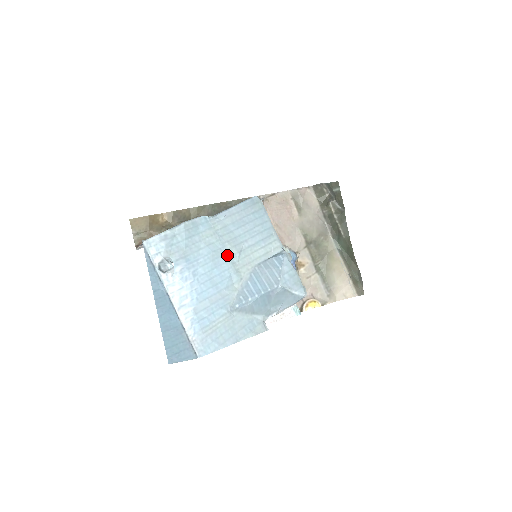
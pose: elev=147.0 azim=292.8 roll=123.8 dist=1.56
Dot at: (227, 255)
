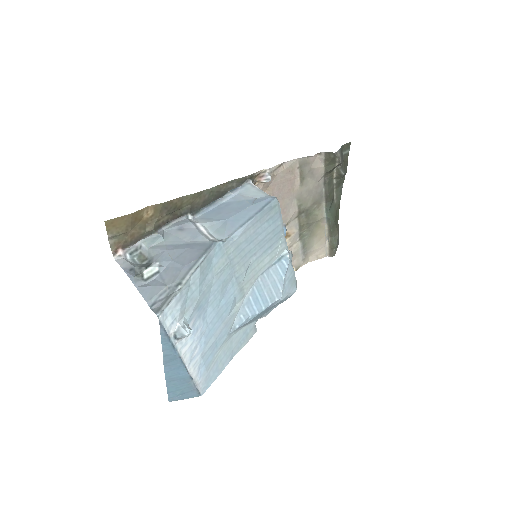
Dot at: (234, 277)
